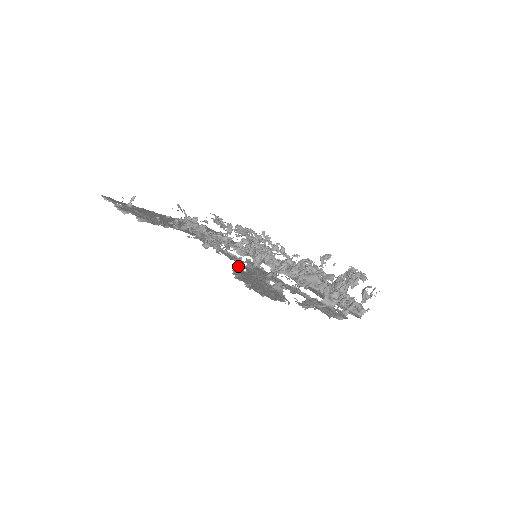
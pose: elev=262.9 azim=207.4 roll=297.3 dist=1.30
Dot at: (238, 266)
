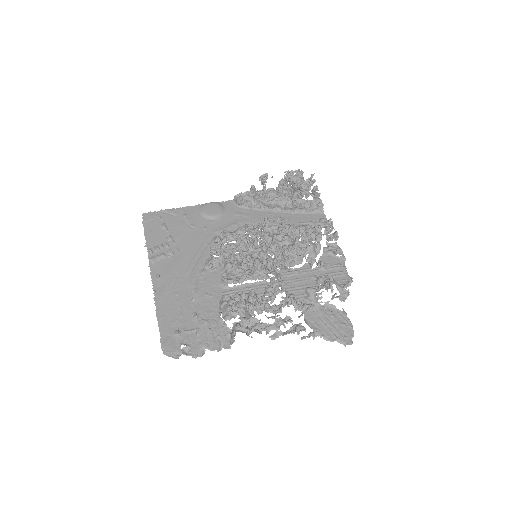
Dot at: occluded
